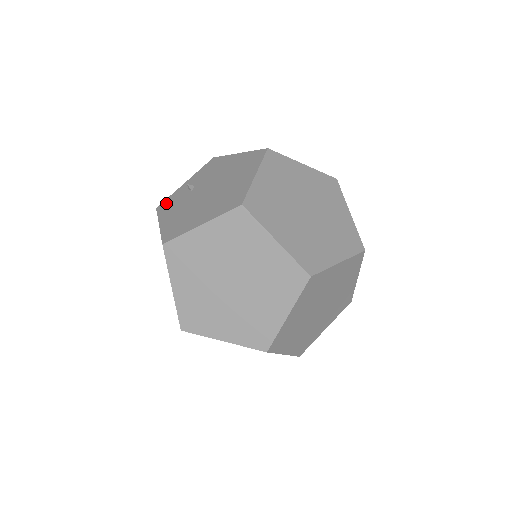
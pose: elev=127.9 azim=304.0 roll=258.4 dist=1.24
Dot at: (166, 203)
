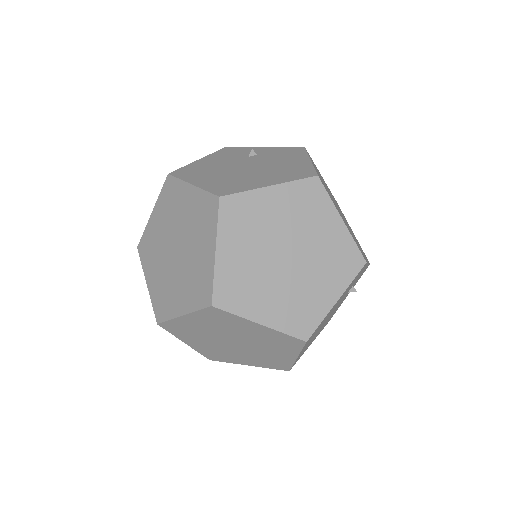
Dot at: (231, 150)
